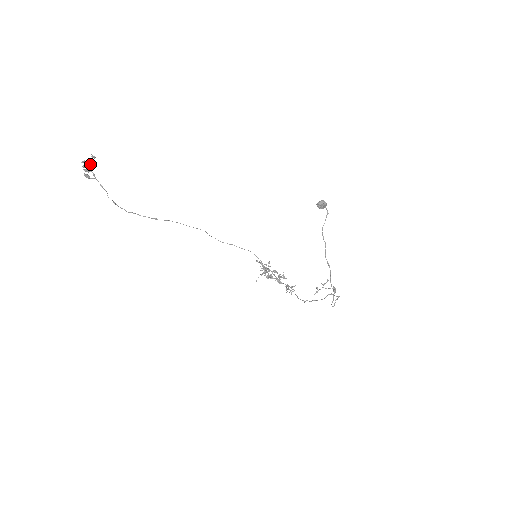
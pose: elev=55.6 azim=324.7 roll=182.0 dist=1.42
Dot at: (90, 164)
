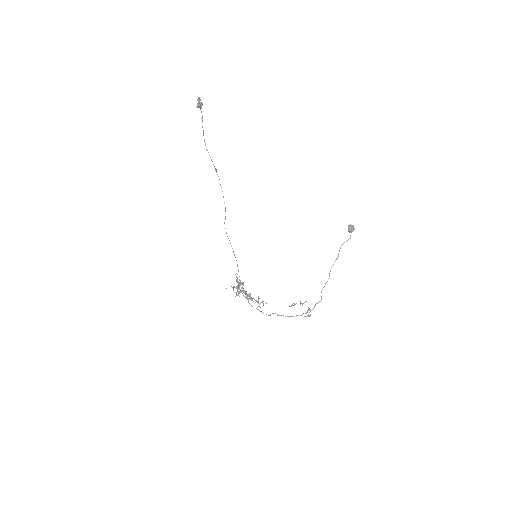
Dot at: occluded
